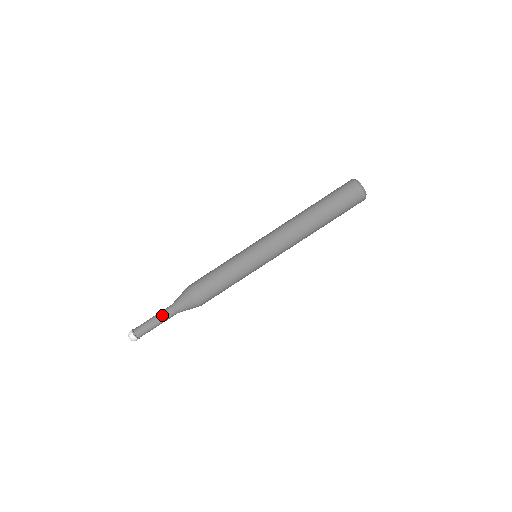
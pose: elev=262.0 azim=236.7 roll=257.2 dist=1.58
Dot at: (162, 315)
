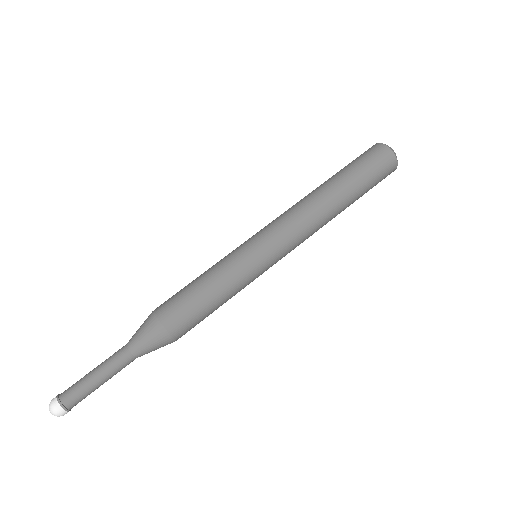
Dot at: (109, 359)
